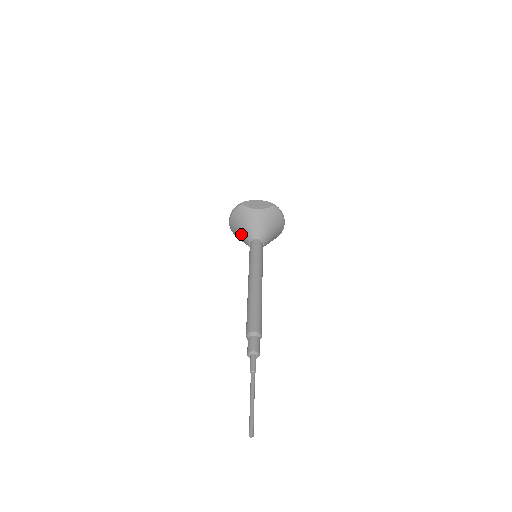
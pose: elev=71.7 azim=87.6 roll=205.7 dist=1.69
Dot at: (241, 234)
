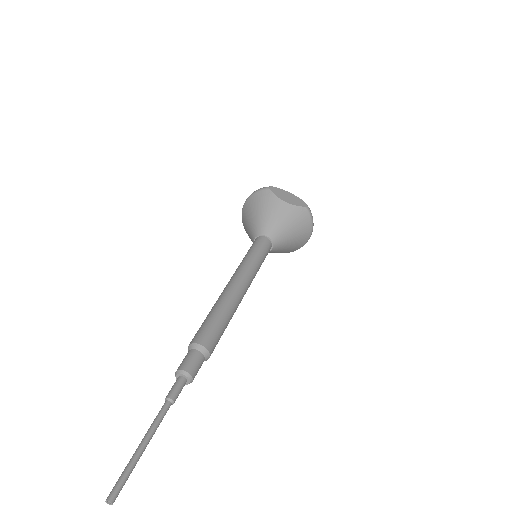
Dot at: (251, 223)
